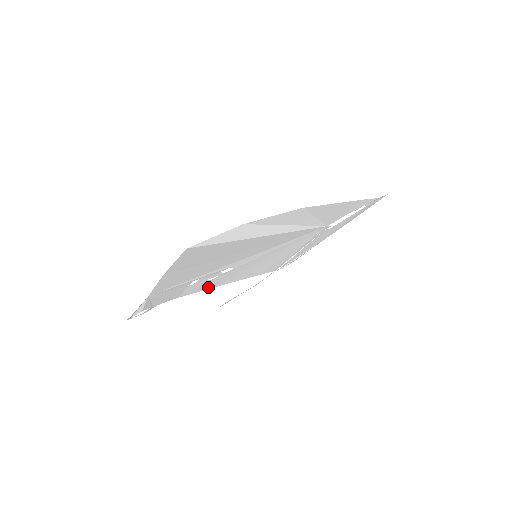
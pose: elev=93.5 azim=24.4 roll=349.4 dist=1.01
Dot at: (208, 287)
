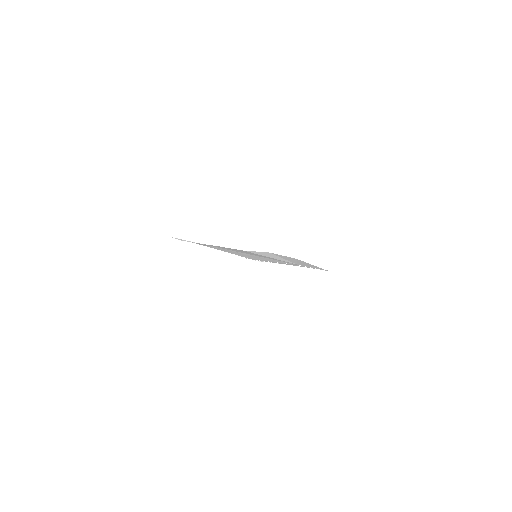
Dot at: (219, 249)
